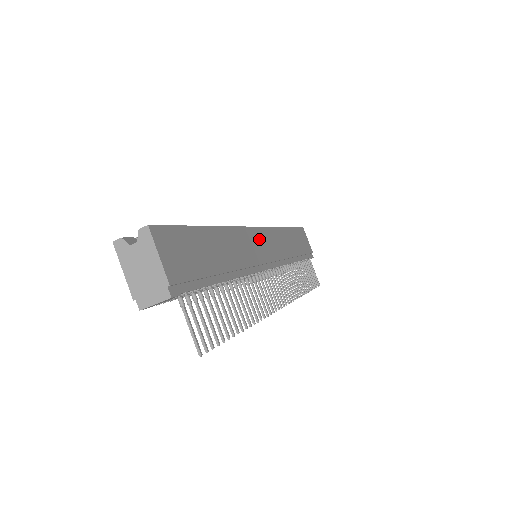
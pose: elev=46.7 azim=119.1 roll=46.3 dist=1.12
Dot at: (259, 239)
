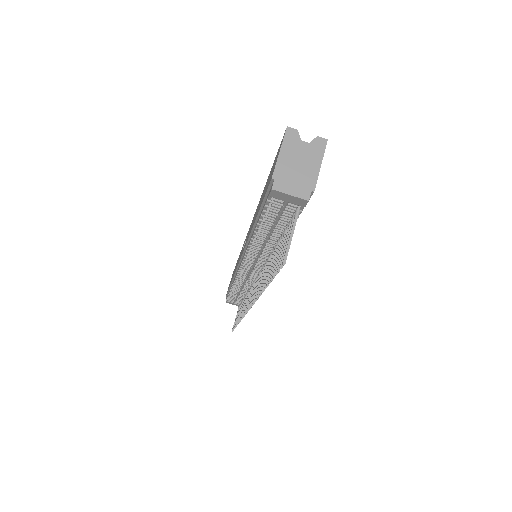
Dot at: occluded
